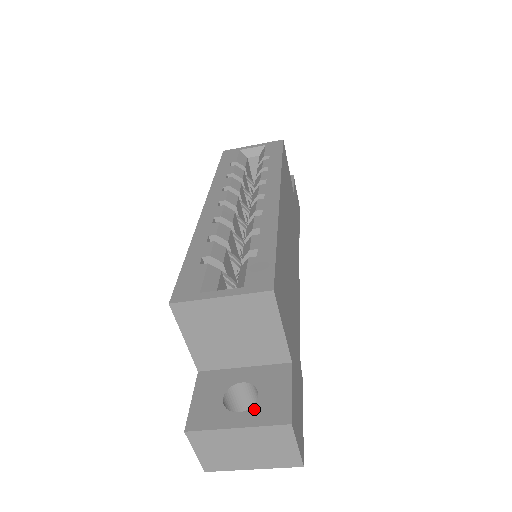
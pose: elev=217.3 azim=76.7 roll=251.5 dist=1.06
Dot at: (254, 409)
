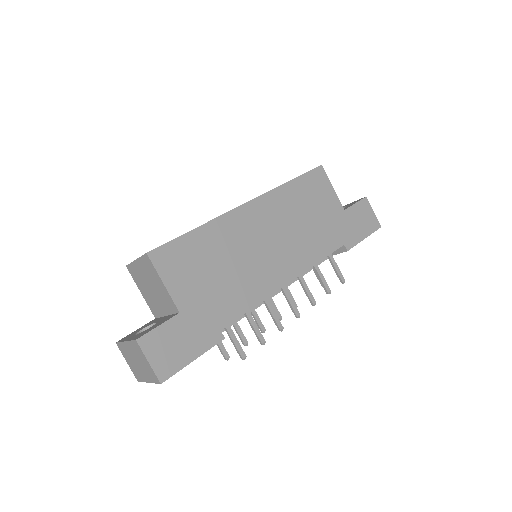
Dot at: (139, 334)
